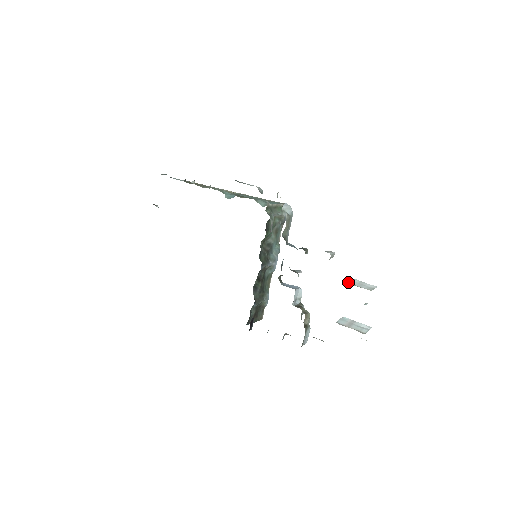
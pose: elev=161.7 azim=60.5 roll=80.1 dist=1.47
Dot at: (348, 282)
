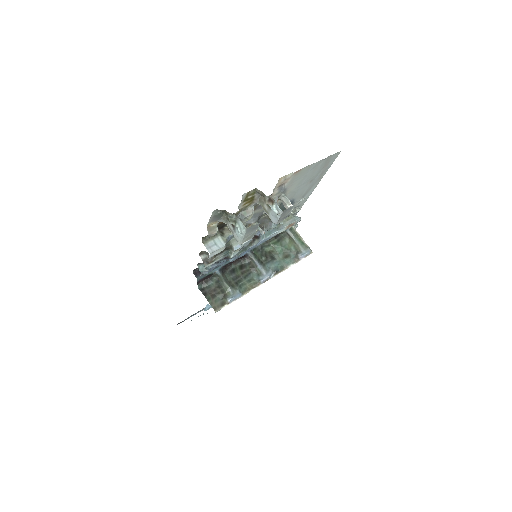
Dot at: occluded
